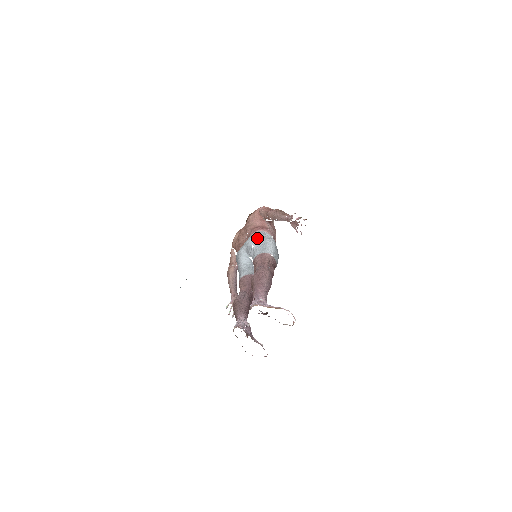
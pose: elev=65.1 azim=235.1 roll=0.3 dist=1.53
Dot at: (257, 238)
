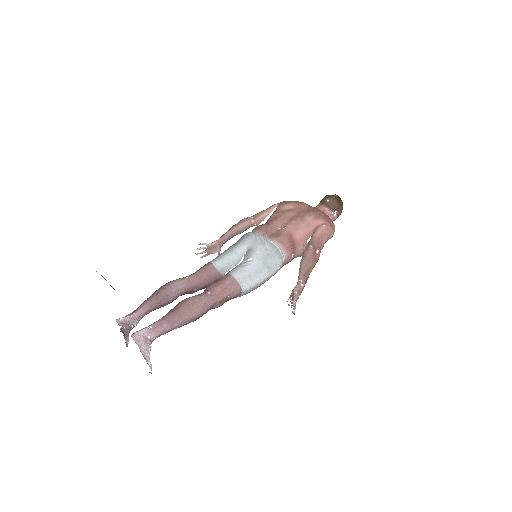
Dot at: (262, 259)
